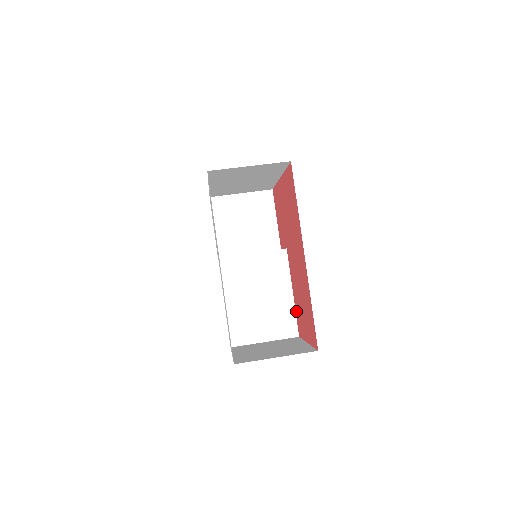
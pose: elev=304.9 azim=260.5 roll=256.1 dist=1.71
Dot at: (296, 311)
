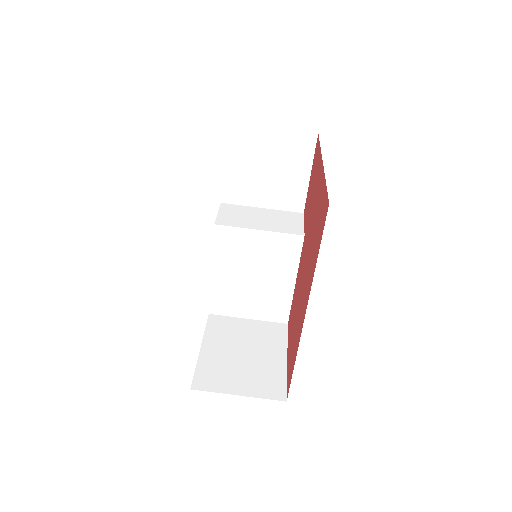
Dot at: (292, 304)
